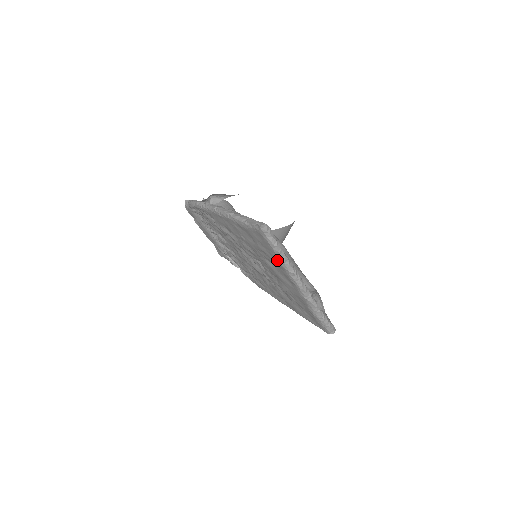
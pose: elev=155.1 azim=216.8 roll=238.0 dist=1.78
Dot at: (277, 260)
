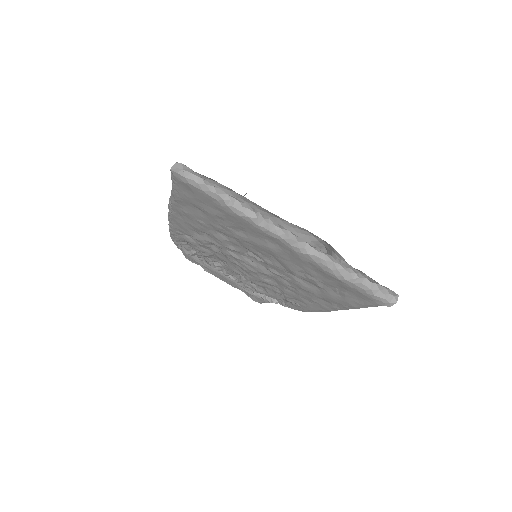
Dot at: (226, 210)
